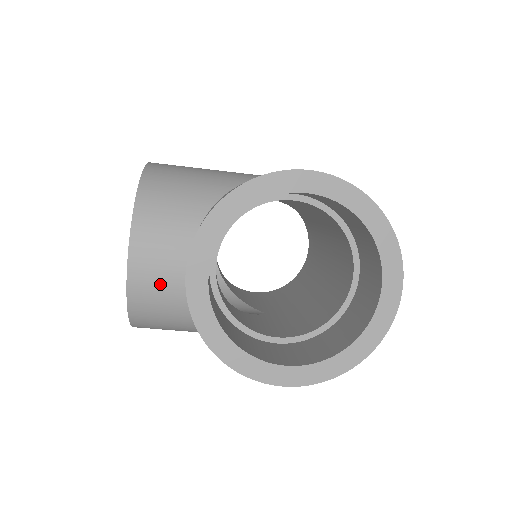
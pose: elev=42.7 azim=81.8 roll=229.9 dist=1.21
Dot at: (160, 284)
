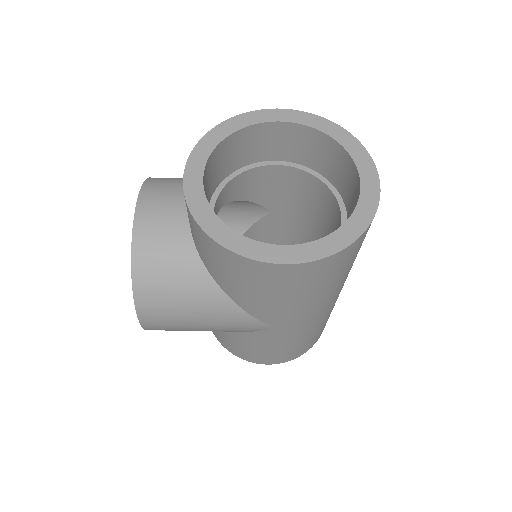
Dot at: (163, 232)
